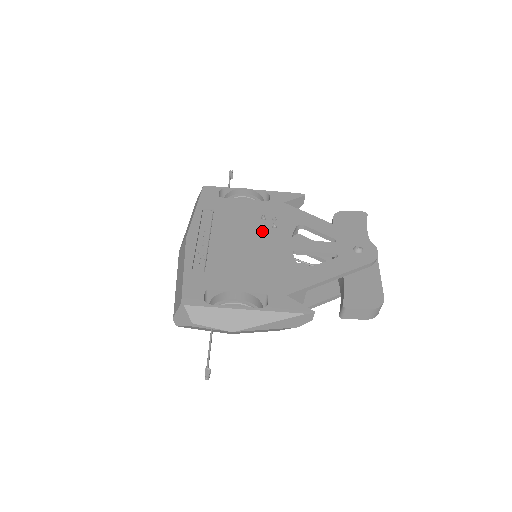
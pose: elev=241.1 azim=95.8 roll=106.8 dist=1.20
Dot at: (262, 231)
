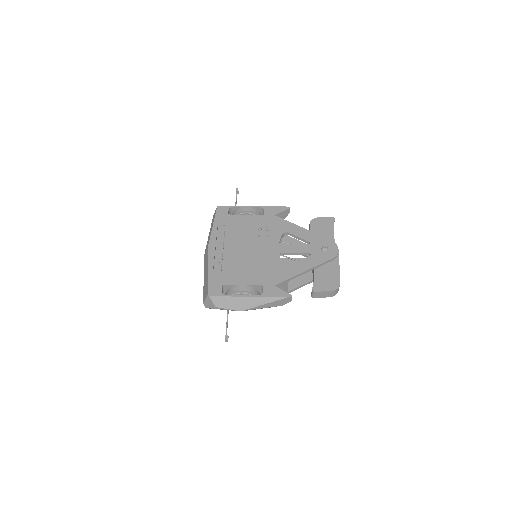
Dot at: (259, 239)
